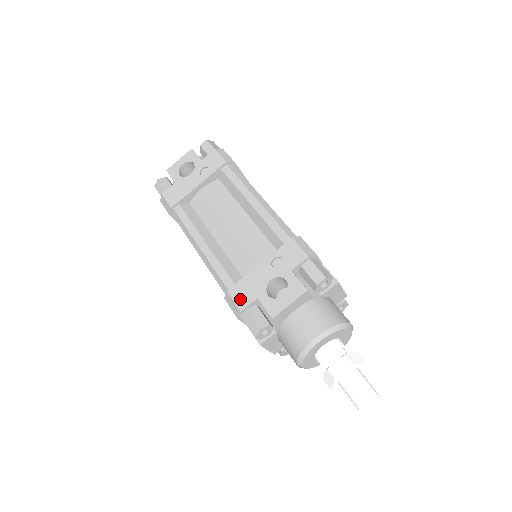
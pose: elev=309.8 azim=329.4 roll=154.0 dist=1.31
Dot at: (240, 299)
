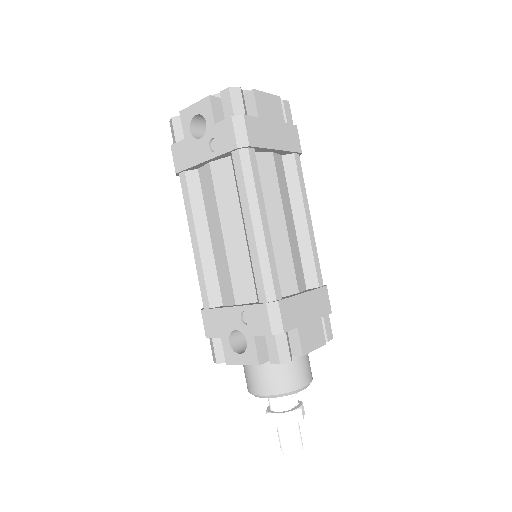
Dot at: (208, 327)
